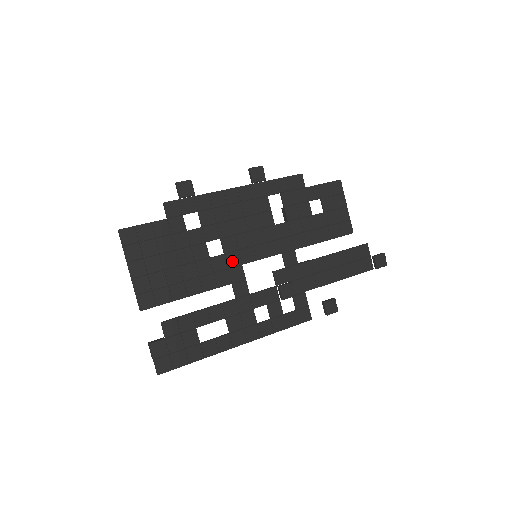
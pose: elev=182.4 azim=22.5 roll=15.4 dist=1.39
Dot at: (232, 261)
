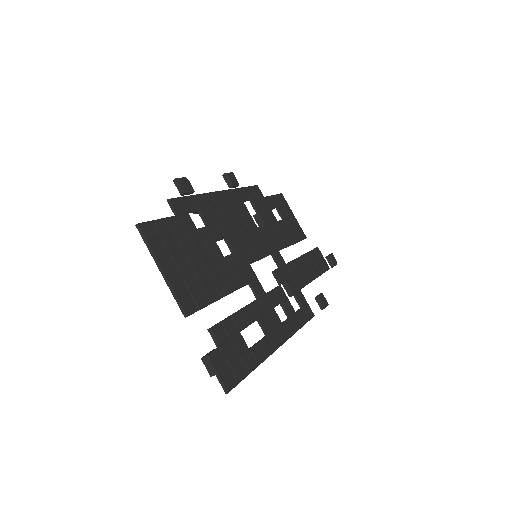
Dot at: (241, 260)
